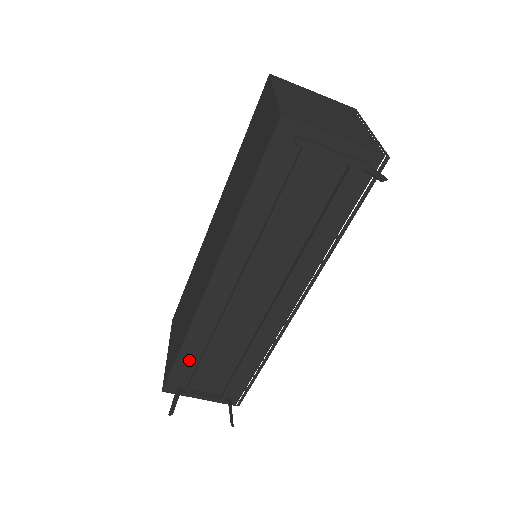
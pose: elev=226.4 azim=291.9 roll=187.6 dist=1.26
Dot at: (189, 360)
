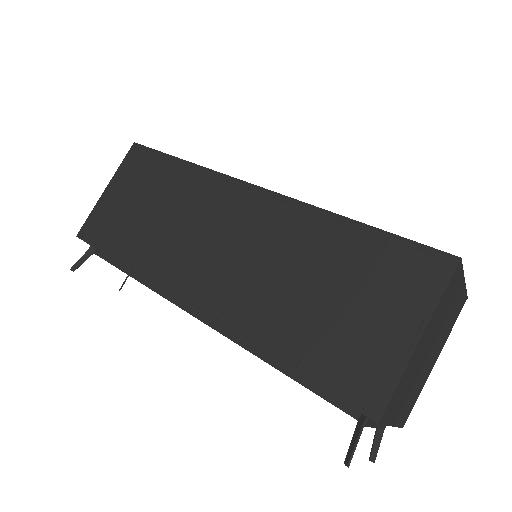
Dot at: occluded
